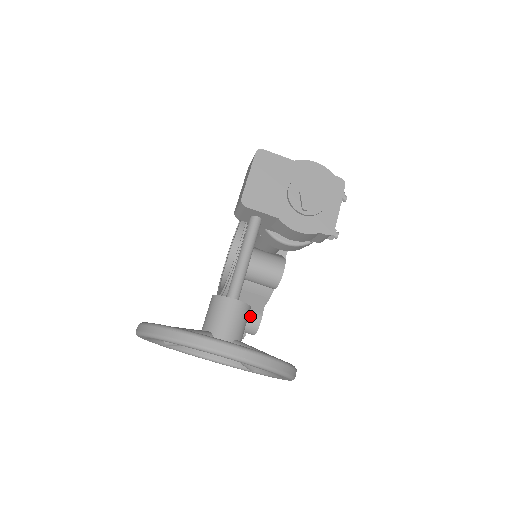
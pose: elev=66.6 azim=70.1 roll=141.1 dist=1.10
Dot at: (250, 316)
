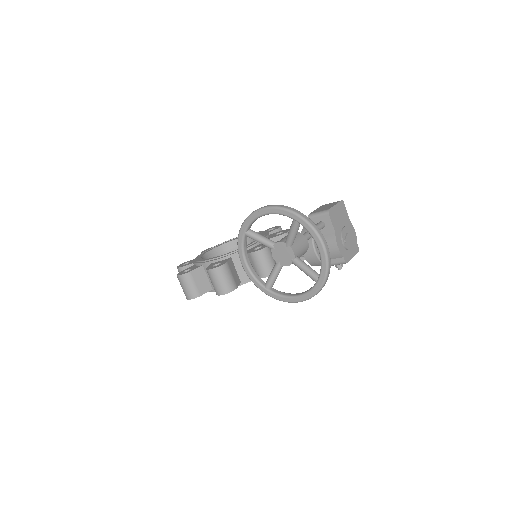
Dot at: (232, 281)
